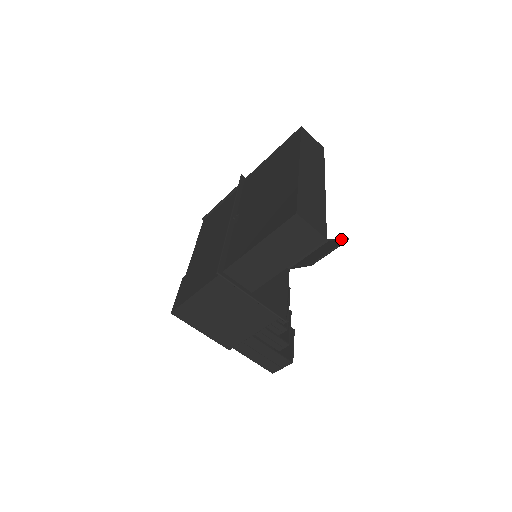
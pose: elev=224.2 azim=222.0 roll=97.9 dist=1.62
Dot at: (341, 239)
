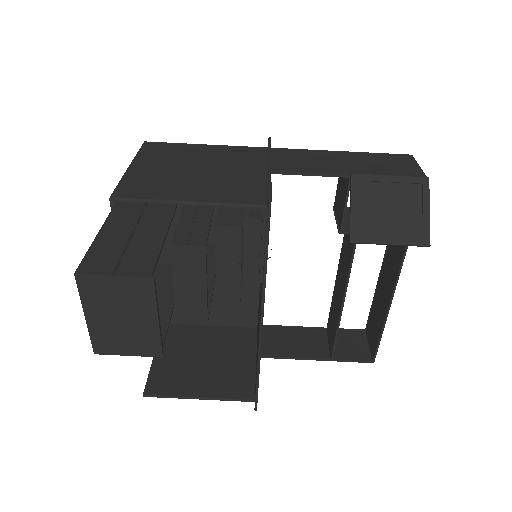
Dot at: (429, 220)
